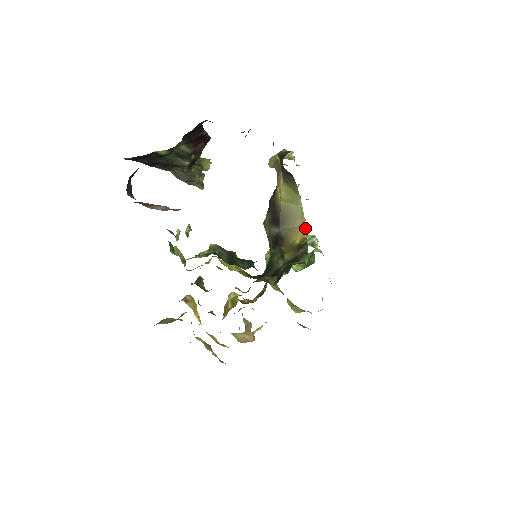
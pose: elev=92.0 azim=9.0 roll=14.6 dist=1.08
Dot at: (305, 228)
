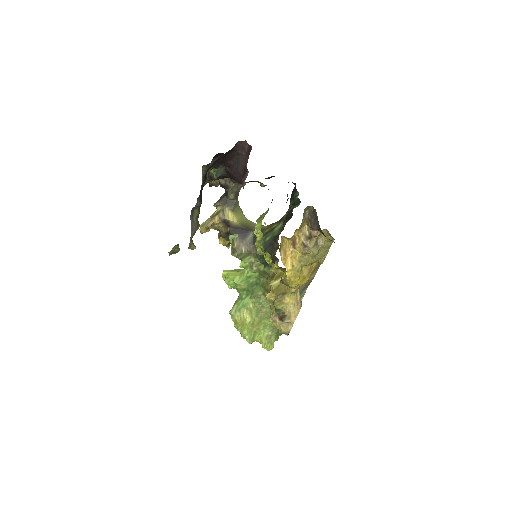
Dot at: occluded
